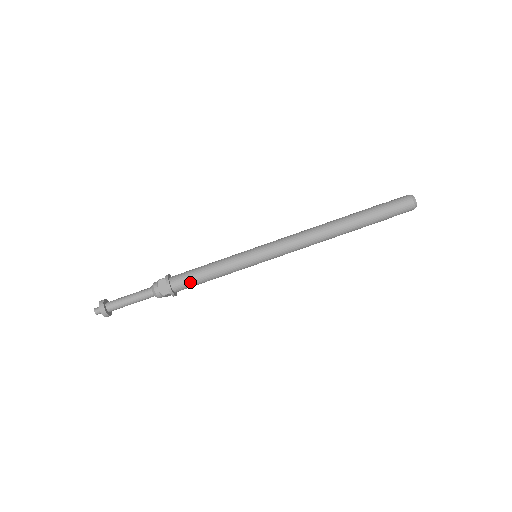
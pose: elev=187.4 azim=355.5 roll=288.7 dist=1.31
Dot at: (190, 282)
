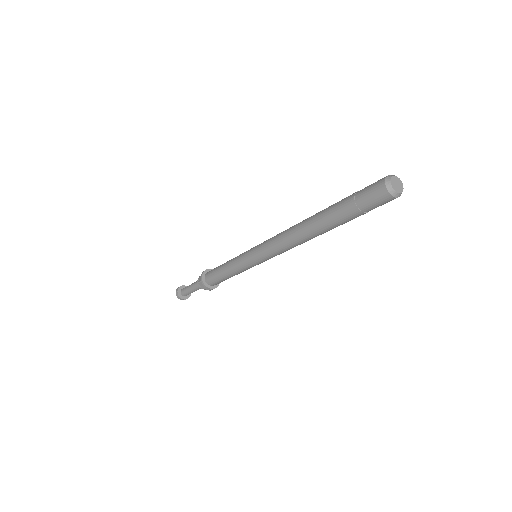
Dot at: (213, 274)
